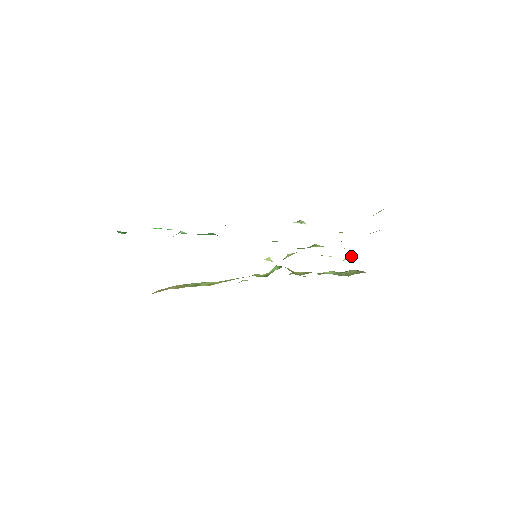
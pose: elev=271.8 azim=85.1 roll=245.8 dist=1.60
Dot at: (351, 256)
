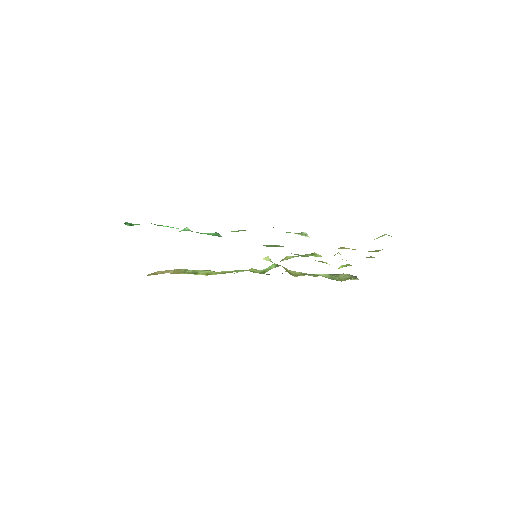
Dot at: (347, 264)
